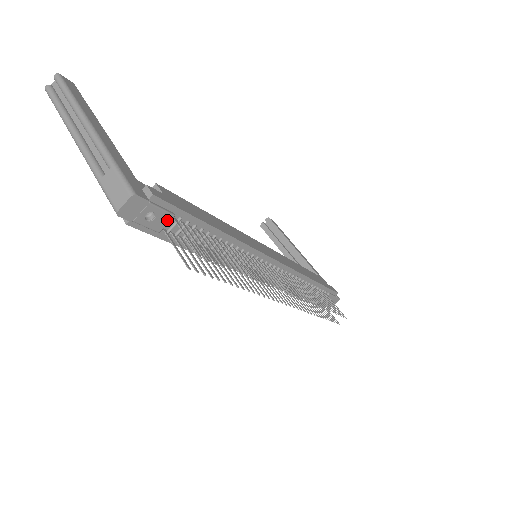
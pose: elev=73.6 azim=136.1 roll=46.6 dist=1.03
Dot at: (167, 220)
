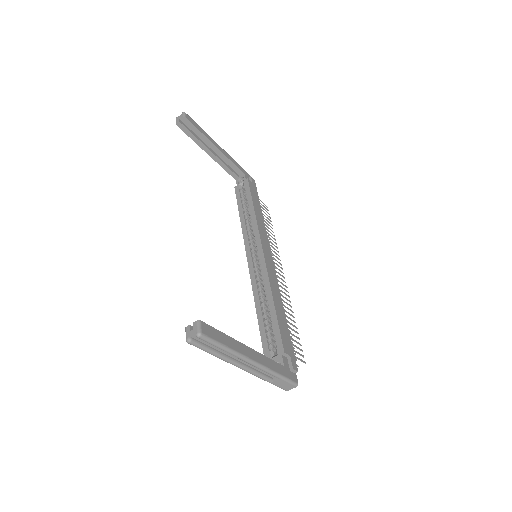
Dot at: occluded
